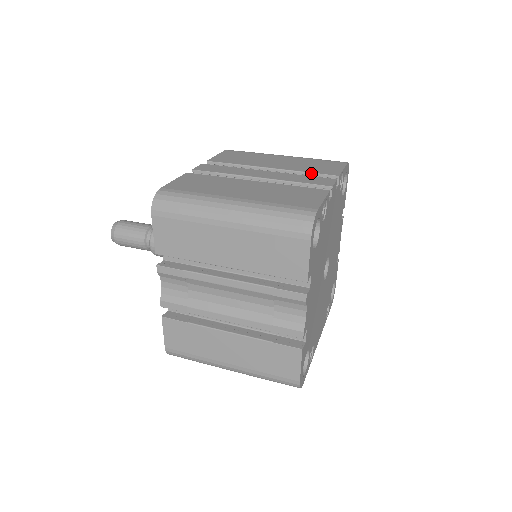
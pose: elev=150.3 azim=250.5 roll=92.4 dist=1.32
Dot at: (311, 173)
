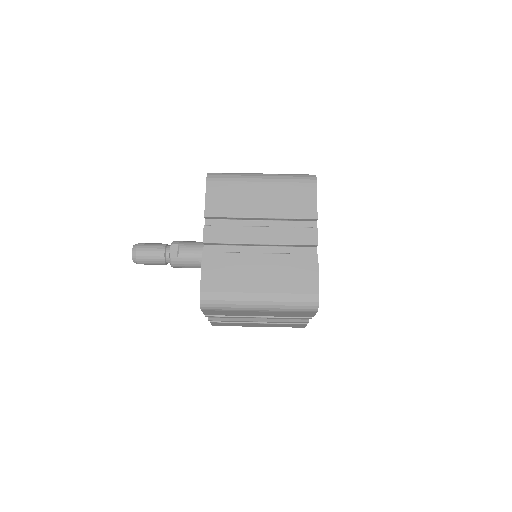
Dot at: (295, 219)
